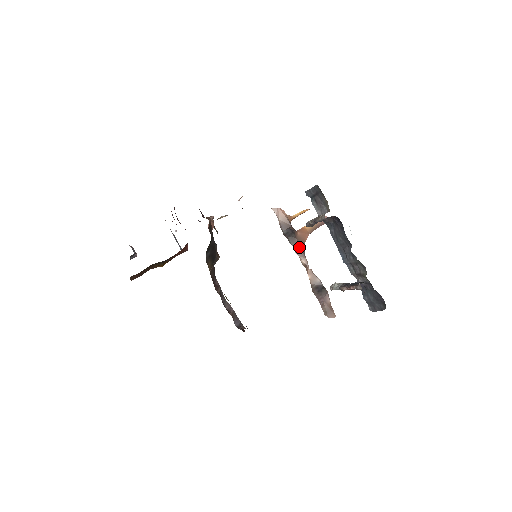
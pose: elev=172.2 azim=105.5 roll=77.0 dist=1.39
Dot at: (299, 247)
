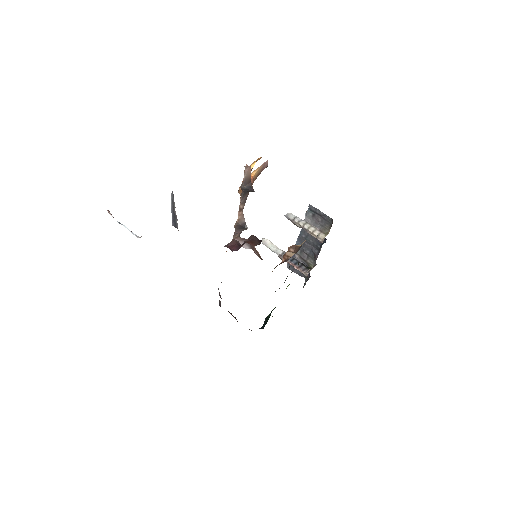
Dot at: (246, 198)
